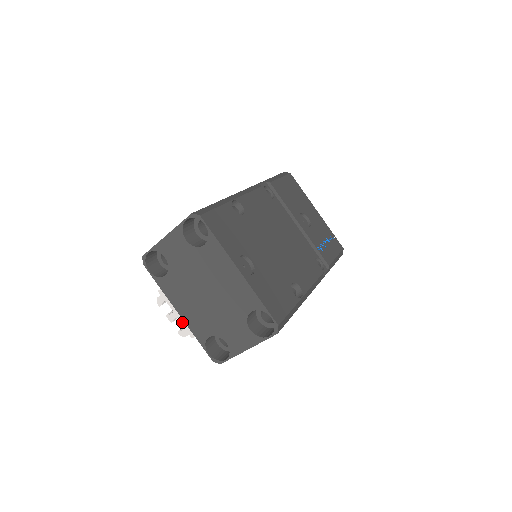
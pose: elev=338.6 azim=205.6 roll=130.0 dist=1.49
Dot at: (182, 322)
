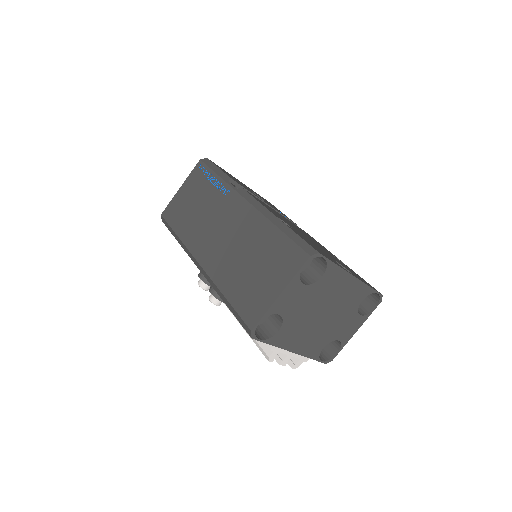
Dot at: (297, 357)
